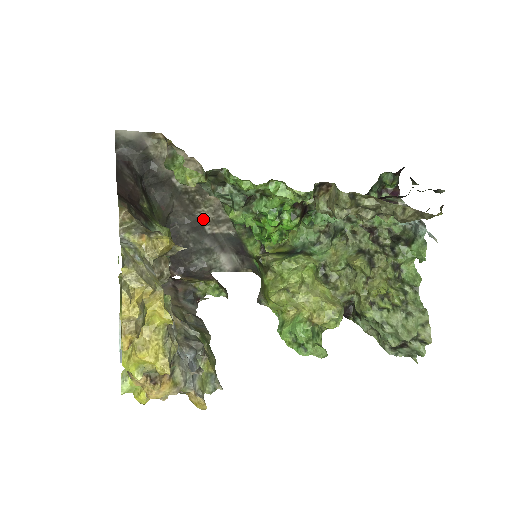
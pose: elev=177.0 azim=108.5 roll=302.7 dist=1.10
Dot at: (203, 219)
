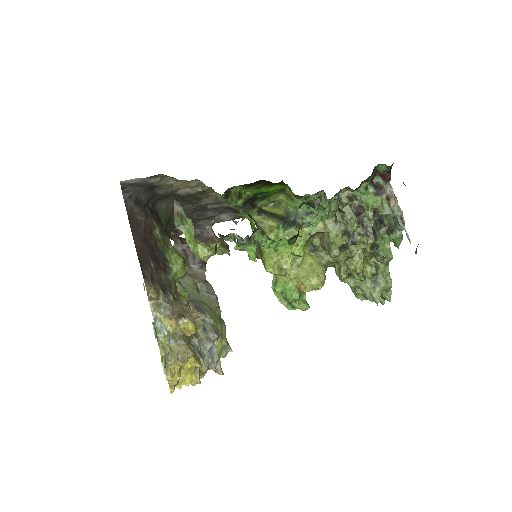
Dot at: (205, 204)
